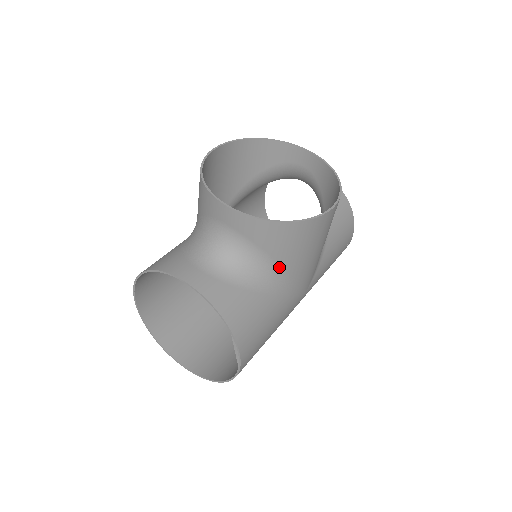
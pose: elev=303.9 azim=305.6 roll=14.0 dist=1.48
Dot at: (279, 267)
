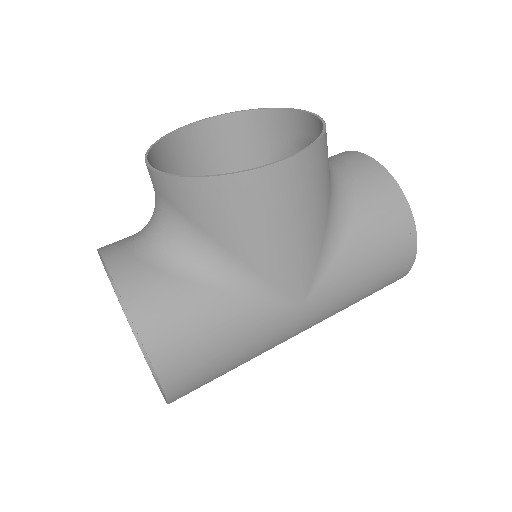
Dot at: (223, 250)
